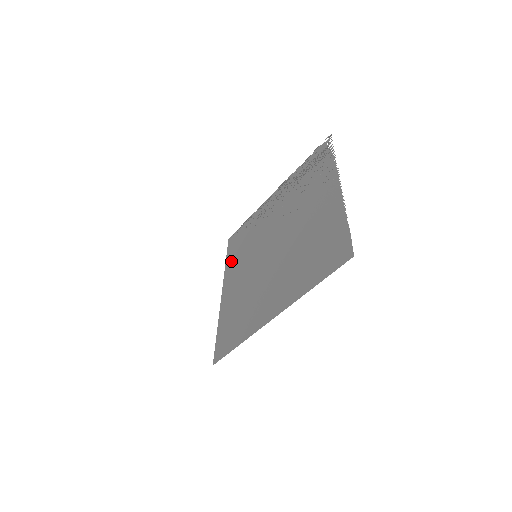
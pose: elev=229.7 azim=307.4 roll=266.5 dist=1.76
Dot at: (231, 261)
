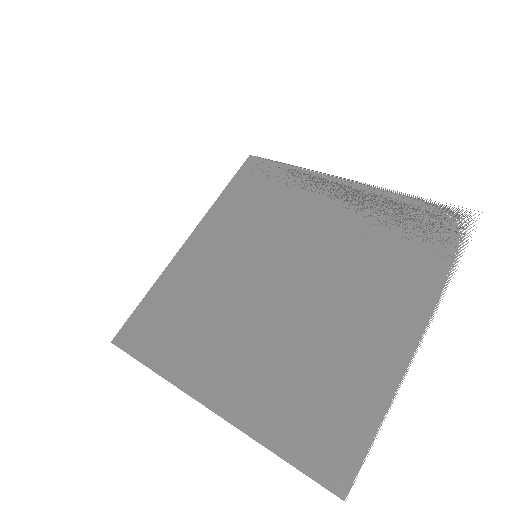
Dot at: (228, 205)
